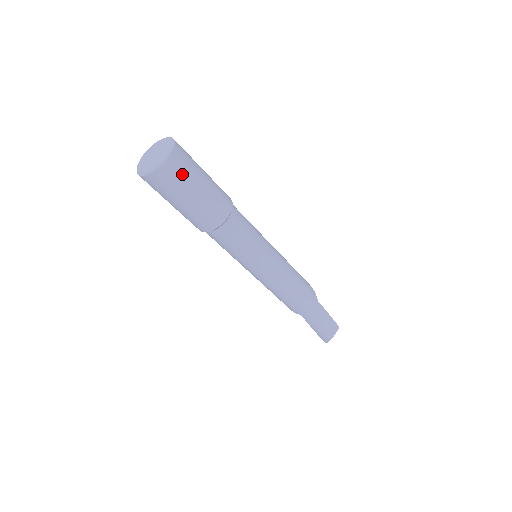
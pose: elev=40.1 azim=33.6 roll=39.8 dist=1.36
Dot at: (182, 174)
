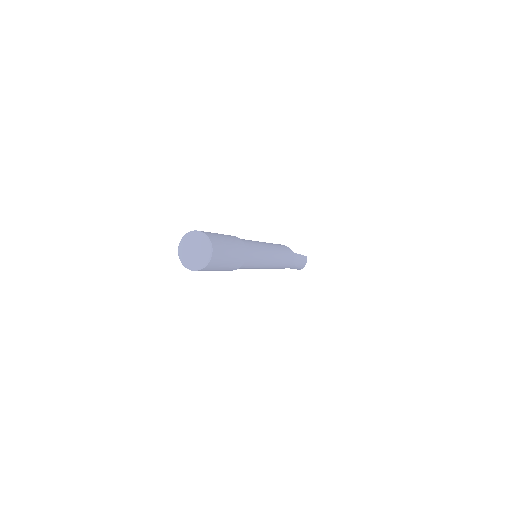
Dot at: (221, 253)
